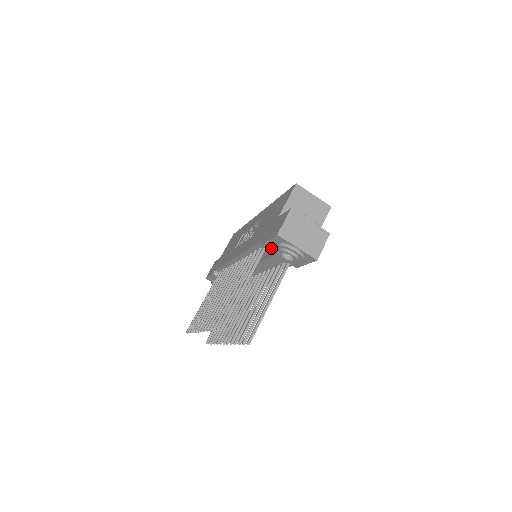
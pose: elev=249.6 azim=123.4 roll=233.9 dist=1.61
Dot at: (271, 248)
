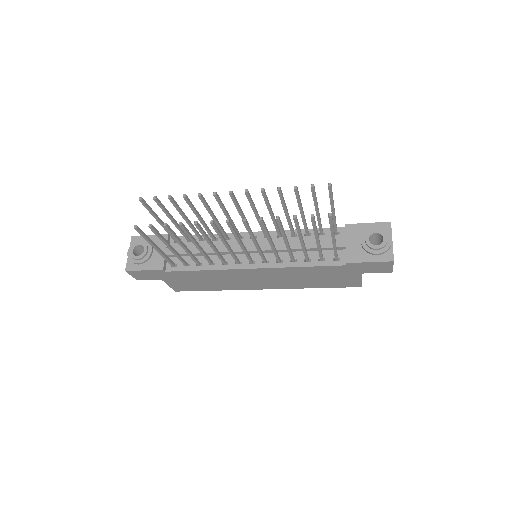
Dot at: (355, 231)
